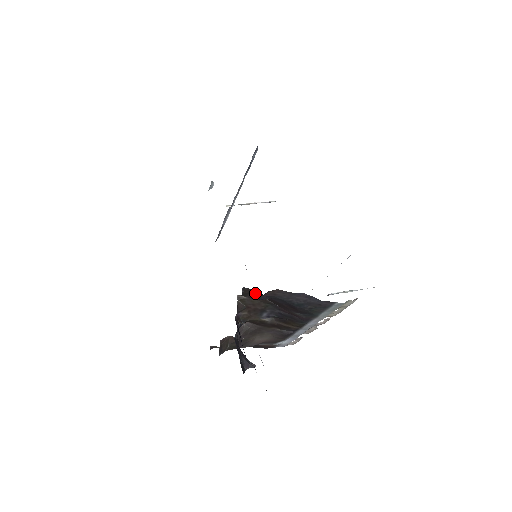
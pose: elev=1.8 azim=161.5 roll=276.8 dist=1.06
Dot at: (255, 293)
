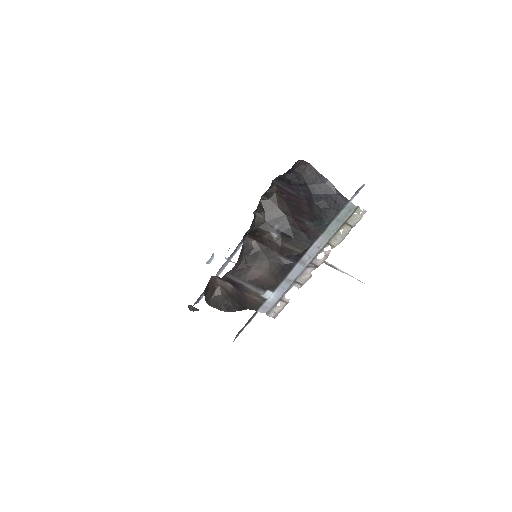
Dot at: (279, 194)
